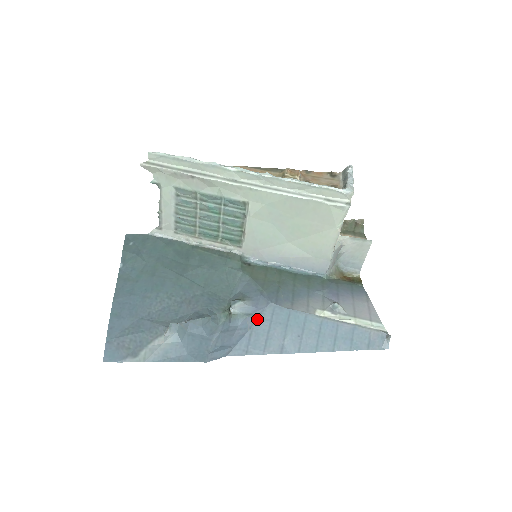
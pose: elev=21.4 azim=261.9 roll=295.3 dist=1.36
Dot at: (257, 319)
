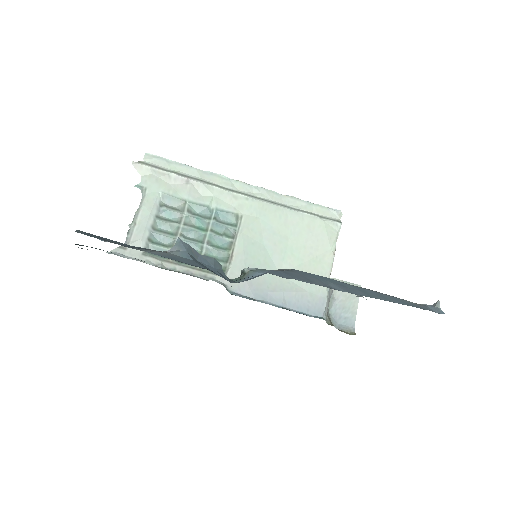
Dot at: (286, 269)
